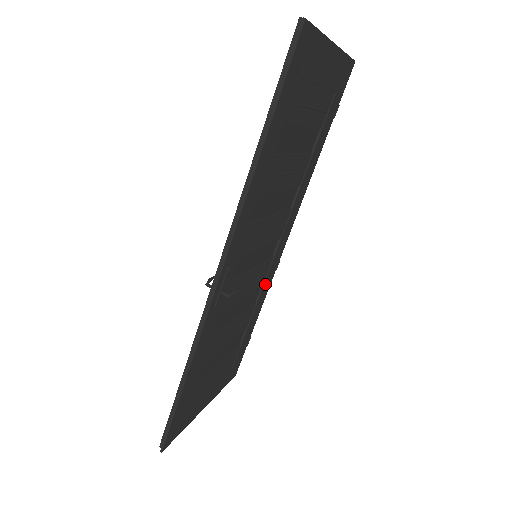
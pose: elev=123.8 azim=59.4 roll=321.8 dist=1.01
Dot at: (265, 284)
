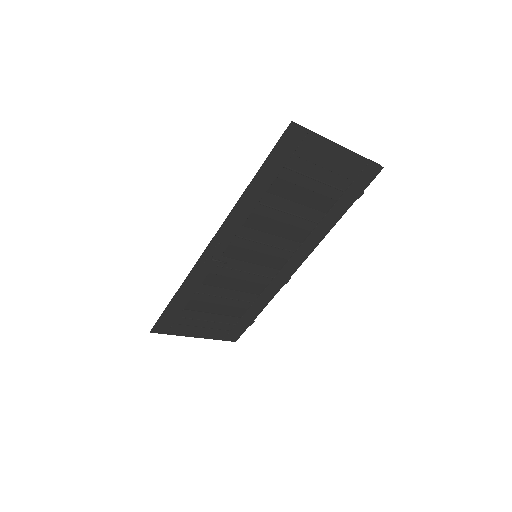
Dot at: (270, 286)
